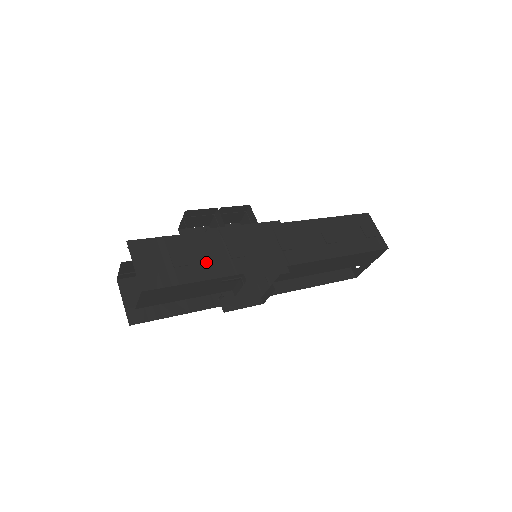
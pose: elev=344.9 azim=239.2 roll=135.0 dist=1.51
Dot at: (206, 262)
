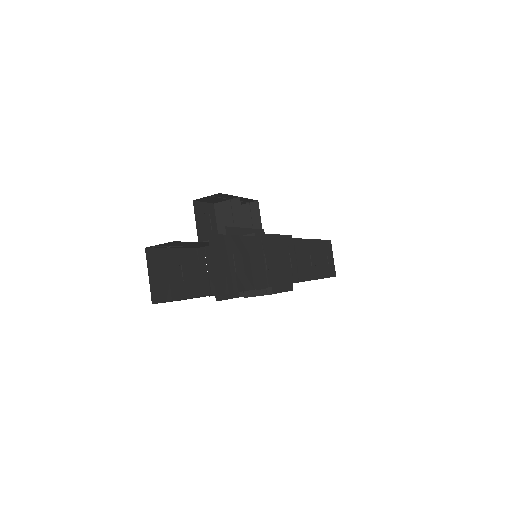
Dot at: (253, 270)
